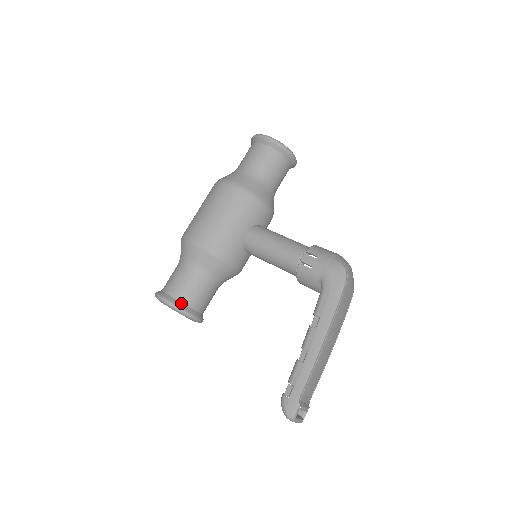
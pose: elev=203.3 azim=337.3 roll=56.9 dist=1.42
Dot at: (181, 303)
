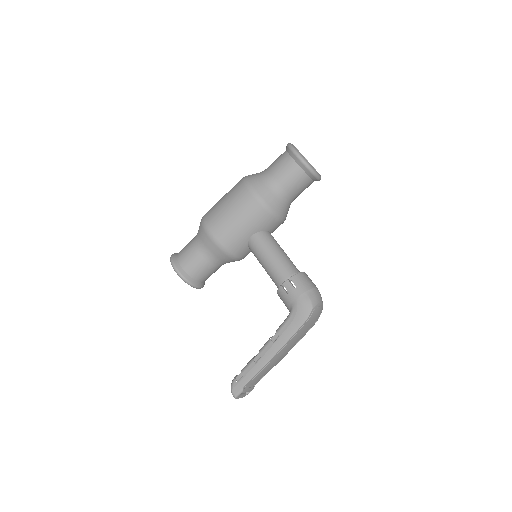
Dot at: (187, 274)
